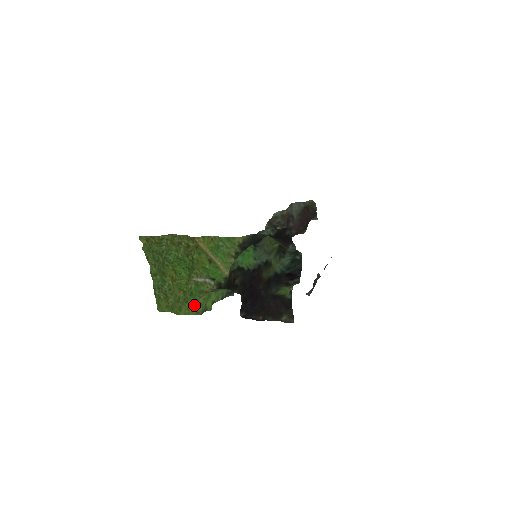
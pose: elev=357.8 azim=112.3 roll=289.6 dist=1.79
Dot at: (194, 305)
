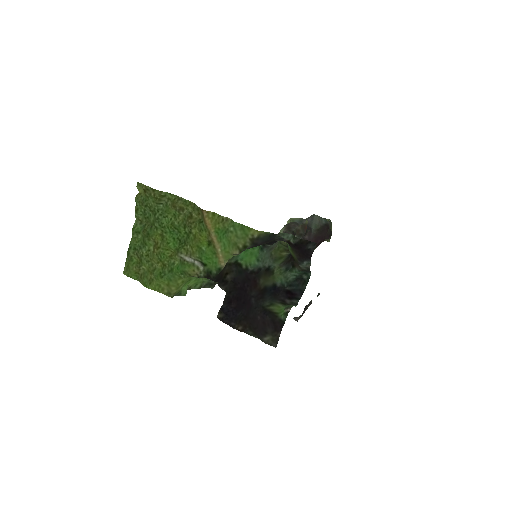
Dot at: (169, 284)
